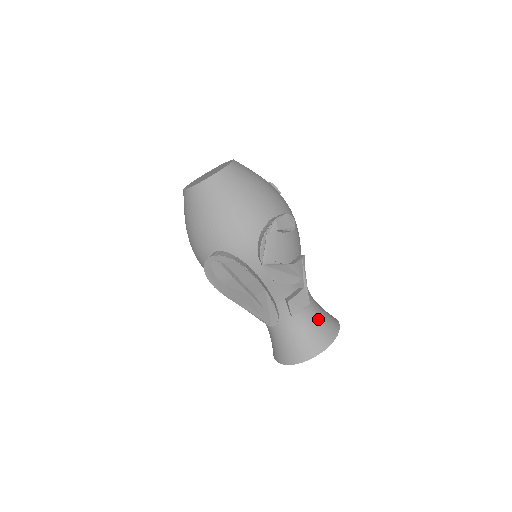
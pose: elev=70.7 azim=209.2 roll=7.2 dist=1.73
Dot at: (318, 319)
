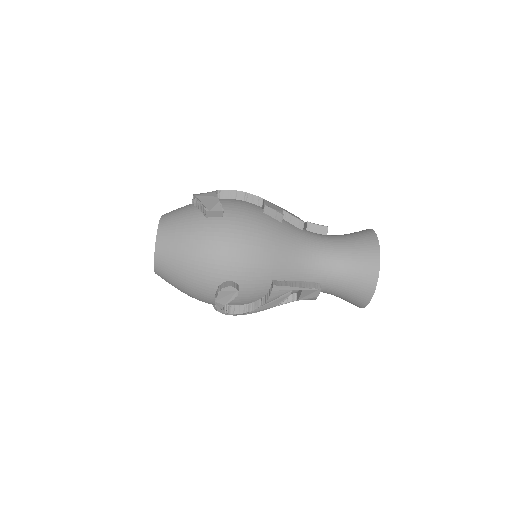
Dot at: (346, 285)
